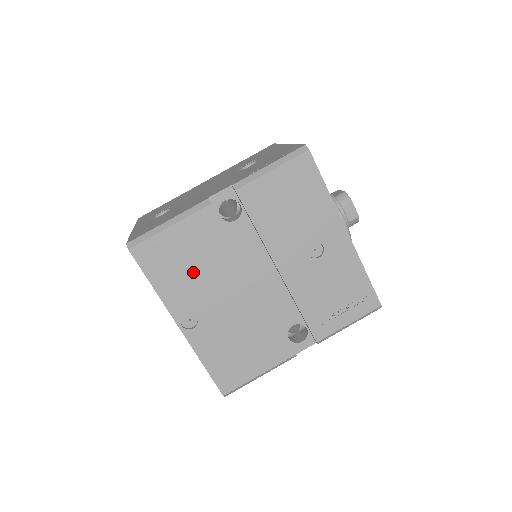
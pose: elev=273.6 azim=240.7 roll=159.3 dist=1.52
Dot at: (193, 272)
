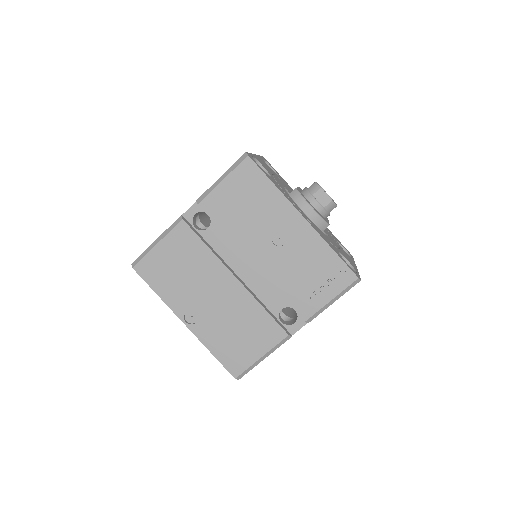
Dot at: (183, 277)
